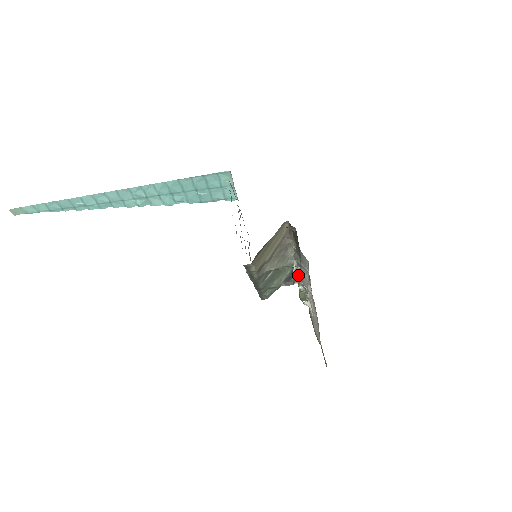
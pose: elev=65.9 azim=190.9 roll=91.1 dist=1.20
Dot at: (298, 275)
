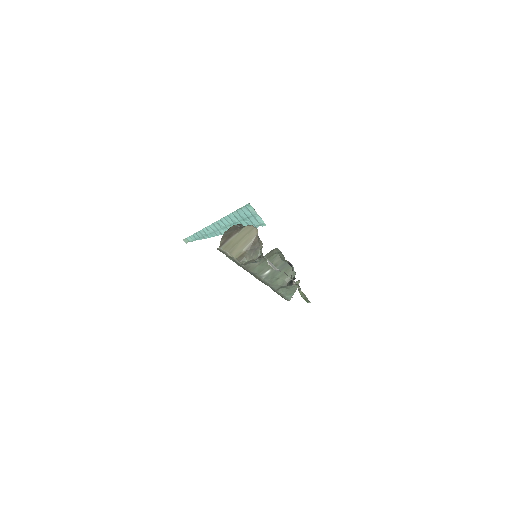
Dot at: (280, 271)
